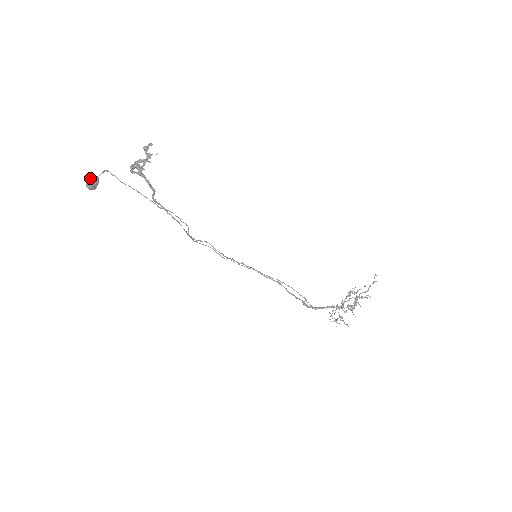
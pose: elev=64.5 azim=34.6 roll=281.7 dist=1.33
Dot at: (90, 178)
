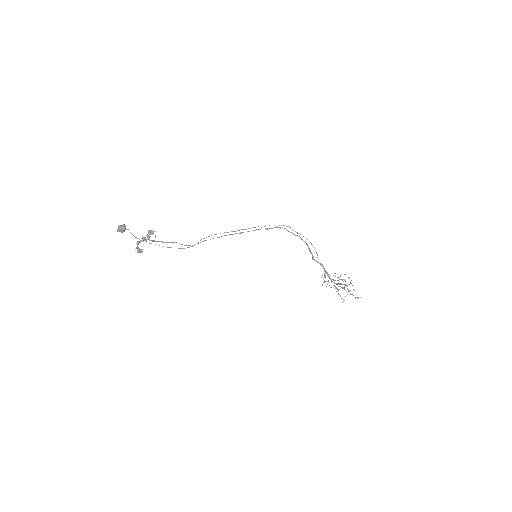
Dot at: (118, 229)
